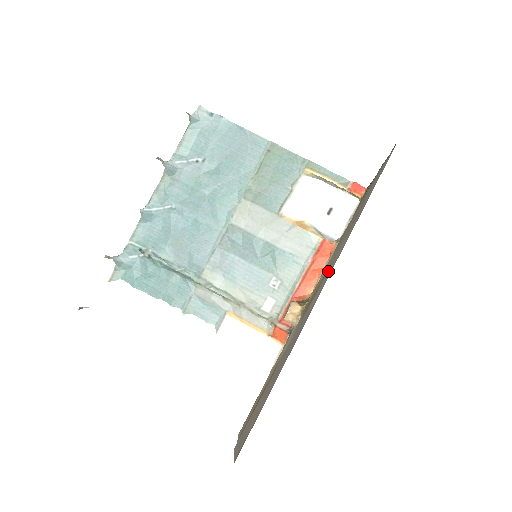
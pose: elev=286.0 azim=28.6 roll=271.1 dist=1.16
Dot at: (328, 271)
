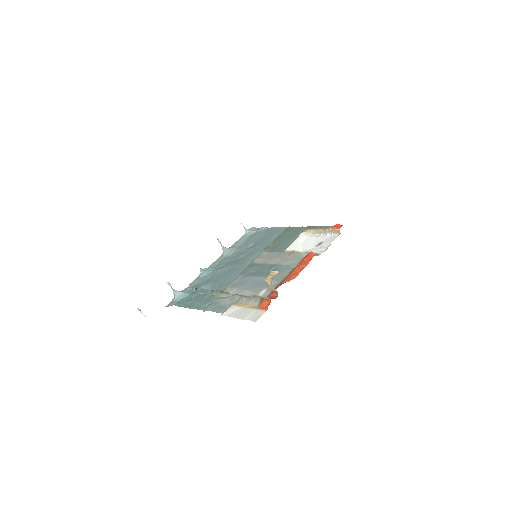
Dot at: occluded
